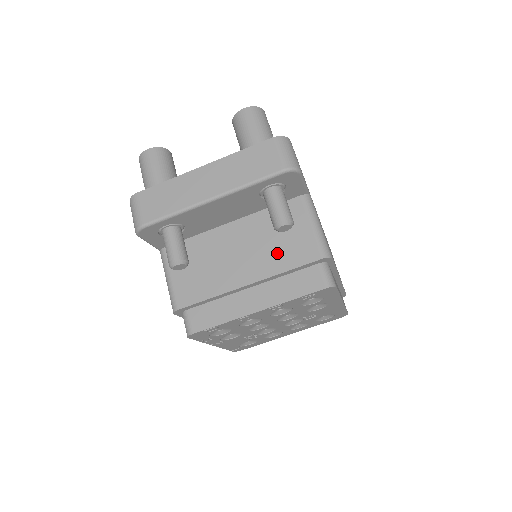
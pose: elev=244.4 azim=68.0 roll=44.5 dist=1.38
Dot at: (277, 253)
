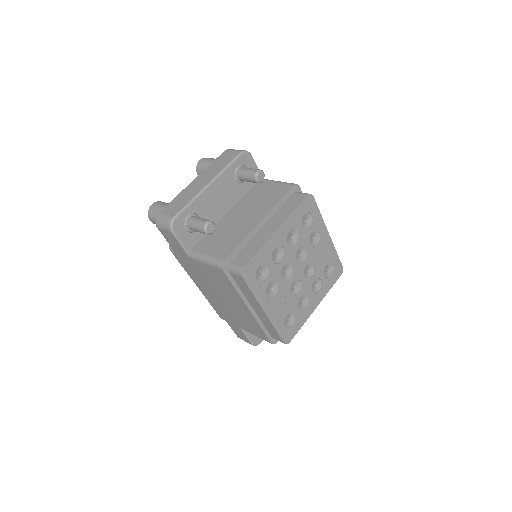
Dot at: (266, 201)
